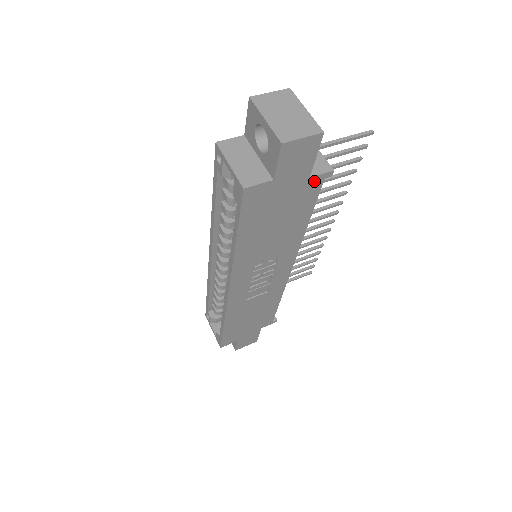
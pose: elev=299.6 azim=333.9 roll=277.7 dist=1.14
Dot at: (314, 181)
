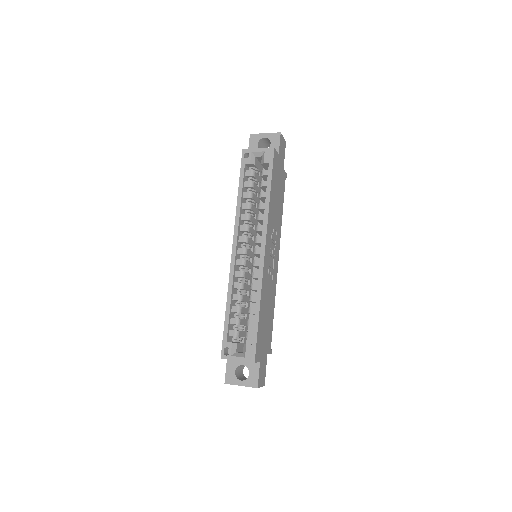
Dot at: (284, 174)
